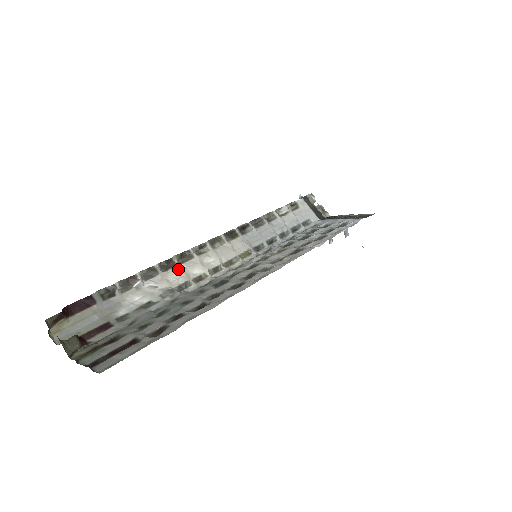
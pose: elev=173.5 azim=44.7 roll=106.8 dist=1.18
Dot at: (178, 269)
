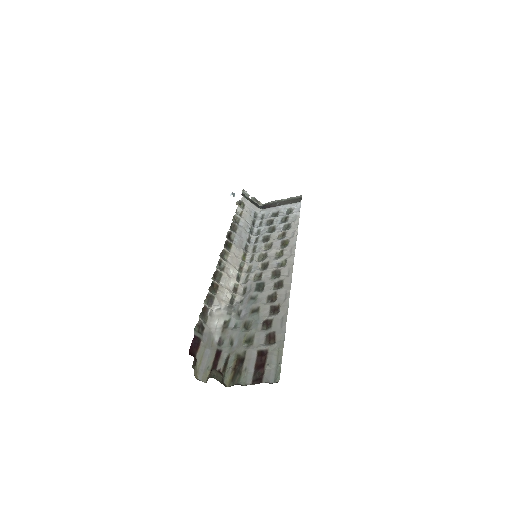
Dot at: (221, 288)
